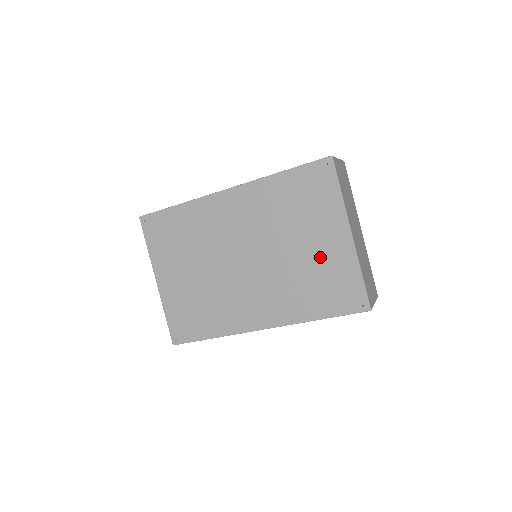
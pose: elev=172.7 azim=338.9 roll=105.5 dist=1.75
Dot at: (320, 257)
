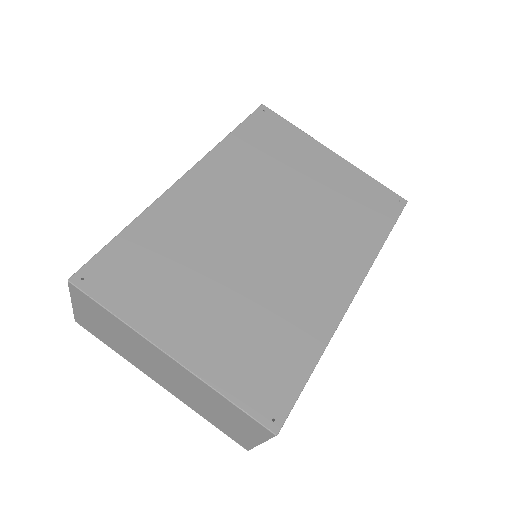
Dot at: (331, 184)
